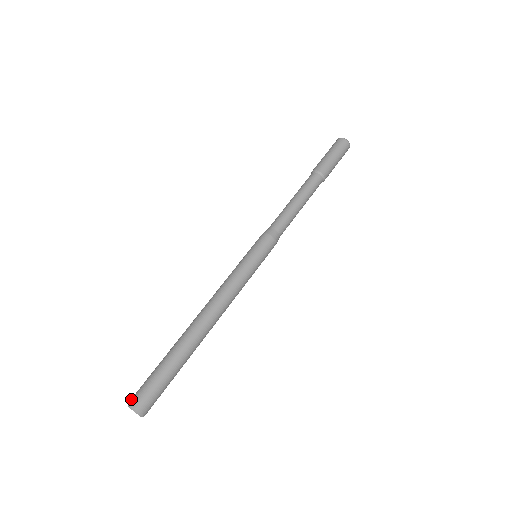
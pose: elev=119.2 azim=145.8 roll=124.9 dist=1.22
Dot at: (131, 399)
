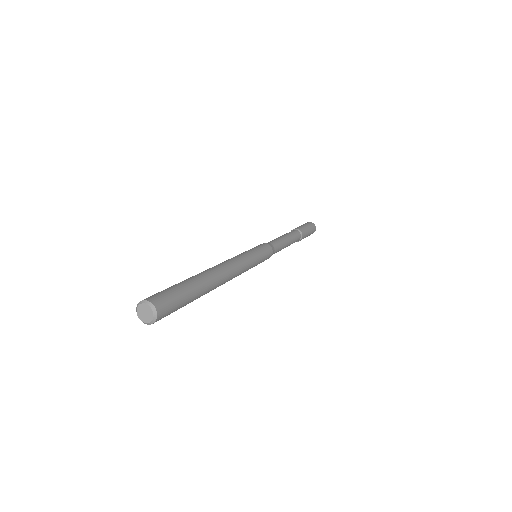
Dot at: (150, 298)
